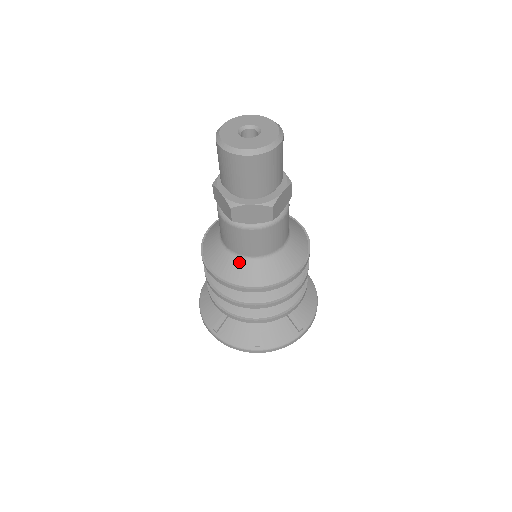
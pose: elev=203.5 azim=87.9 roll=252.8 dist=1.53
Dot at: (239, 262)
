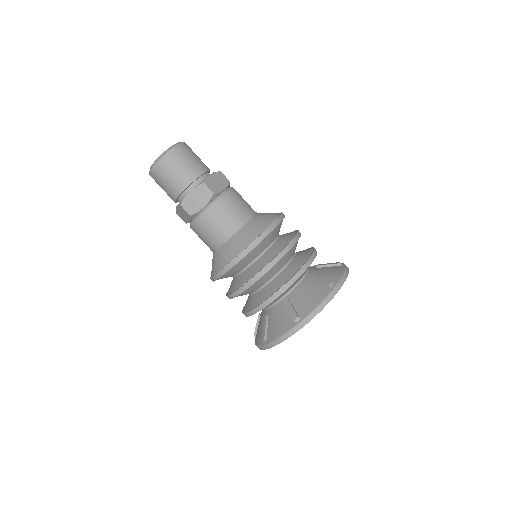
Dot at: (223, 249)
